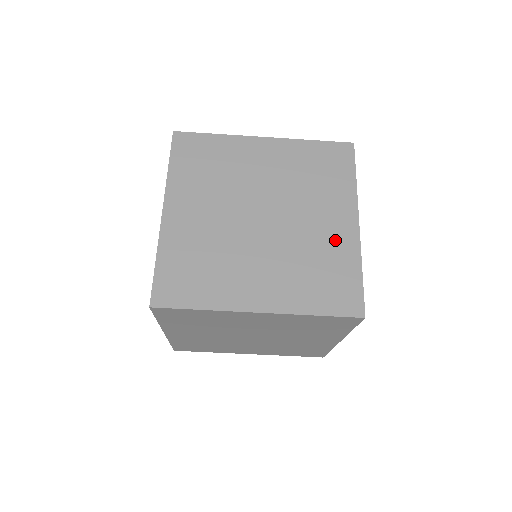
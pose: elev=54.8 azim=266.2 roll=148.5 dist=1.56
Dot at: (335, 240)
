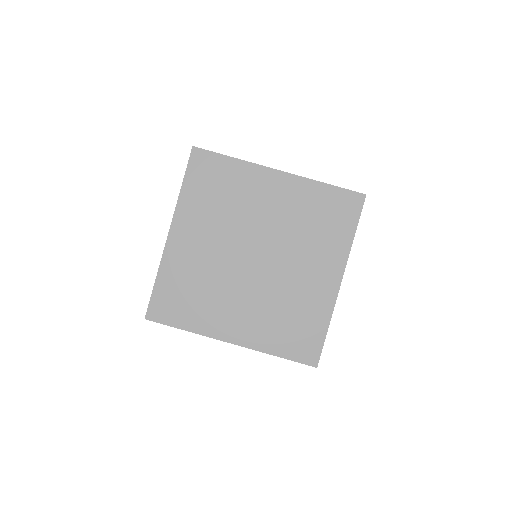
Dot at: occluded
